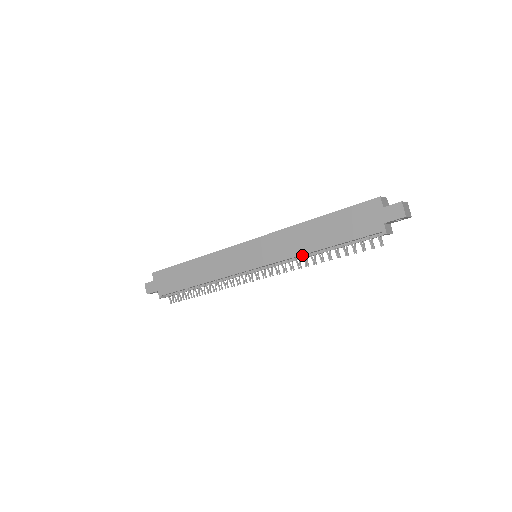
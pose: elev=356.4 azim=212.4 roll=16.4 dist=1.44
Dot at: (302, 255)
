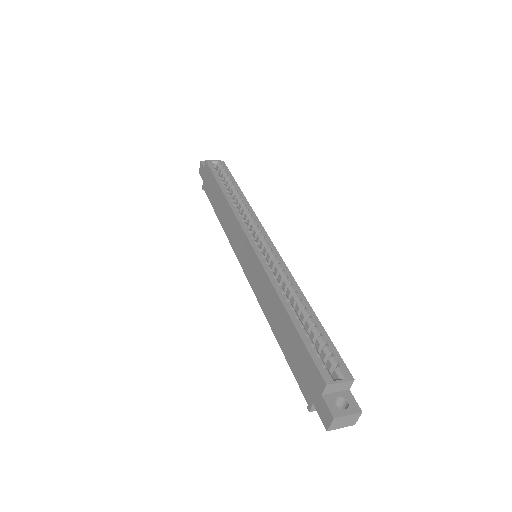
Dot at: occluded
